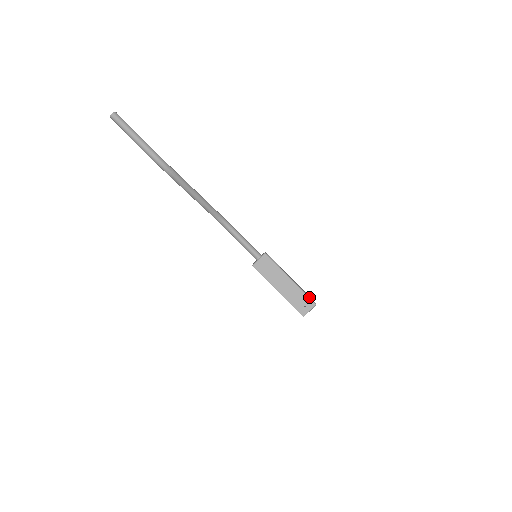
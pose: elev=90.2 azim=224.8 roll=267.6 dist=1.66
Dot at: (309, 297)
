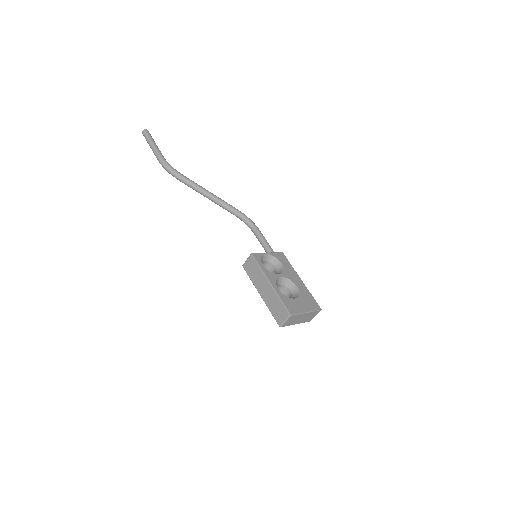
Dot at: (285, 306)
